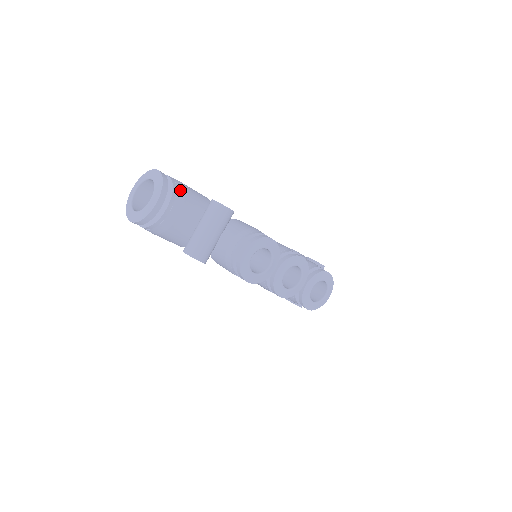
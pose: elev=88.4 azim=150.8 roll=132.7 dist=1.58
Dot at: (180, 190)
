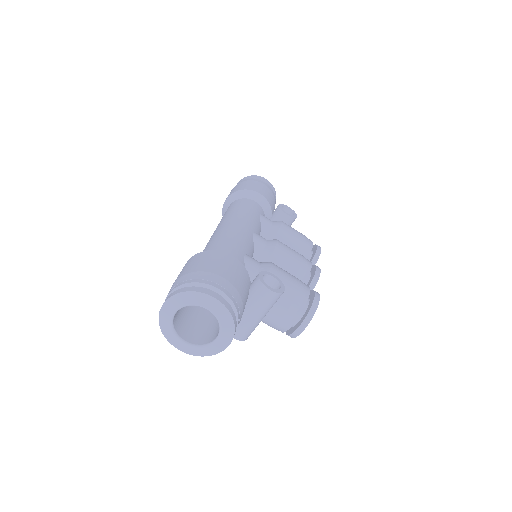
Dot at: (239, 303)
